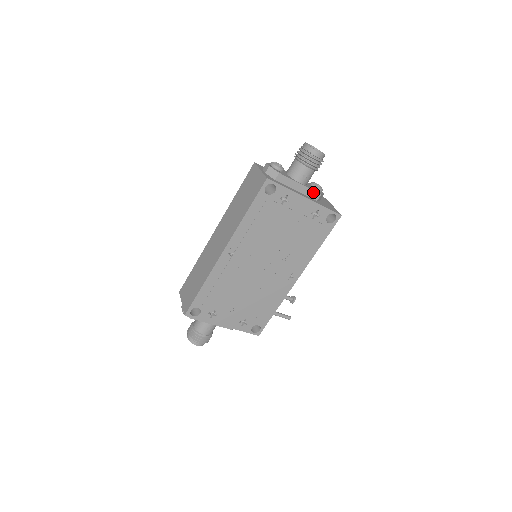
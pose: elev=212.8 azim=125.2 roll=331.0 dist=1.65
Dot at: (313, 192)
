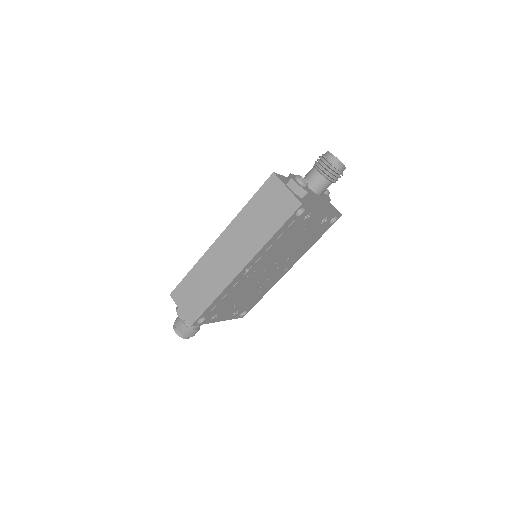
Dot at: (326, 200)
